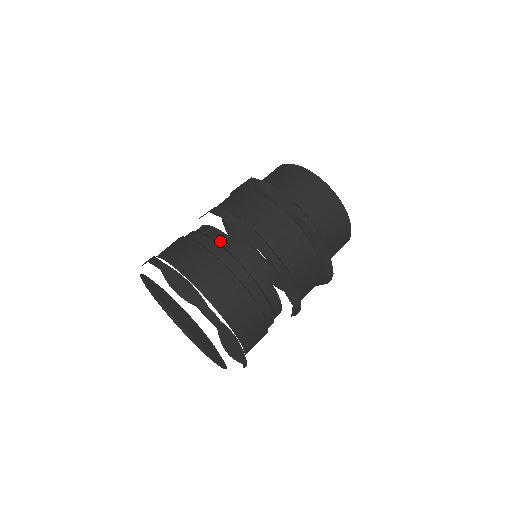
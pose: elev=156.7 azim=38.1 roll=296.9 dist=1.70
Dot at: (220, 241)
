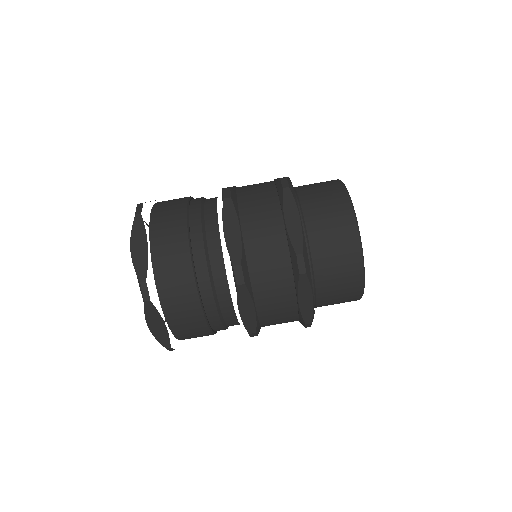
Dot at: (207, 224)
